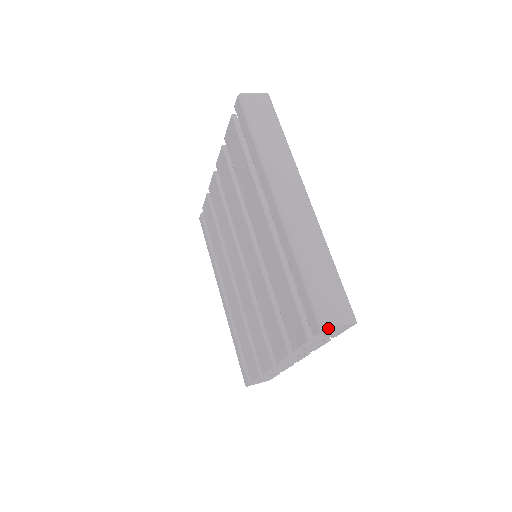
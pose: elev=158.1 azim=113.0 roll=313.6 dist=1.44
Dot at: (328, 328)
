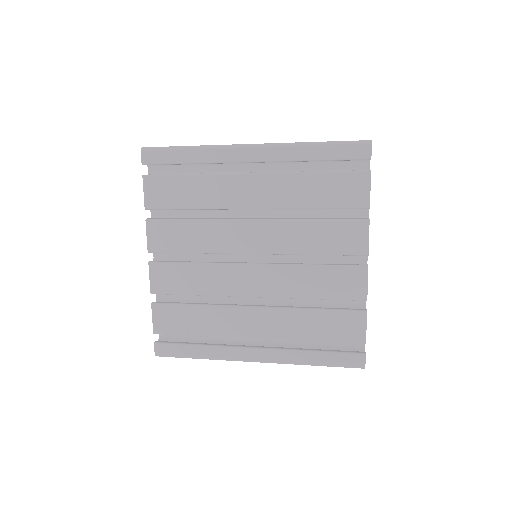
Dot at: (371, 140)
